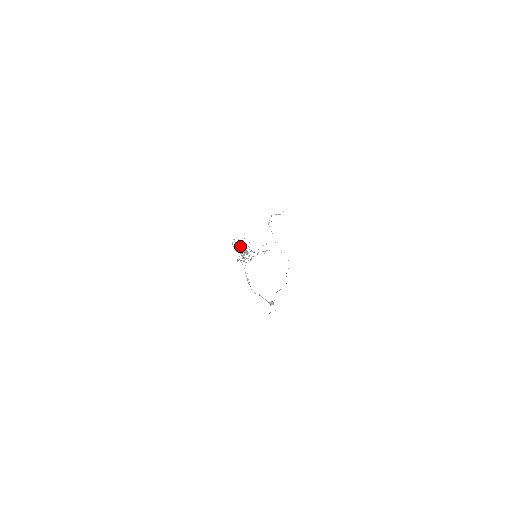
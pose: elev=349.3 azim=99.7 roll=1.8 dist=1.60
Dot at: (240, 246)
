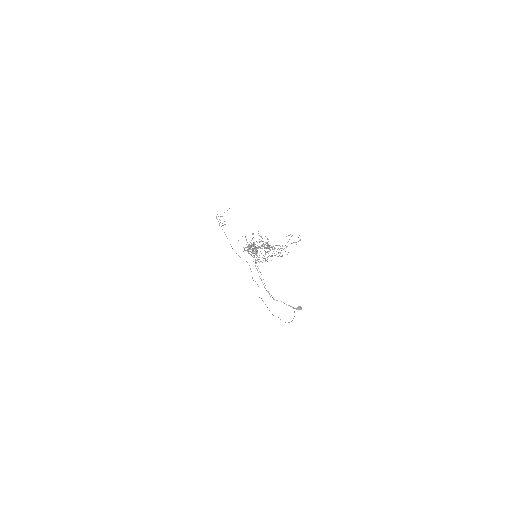
Dot at: occluded
